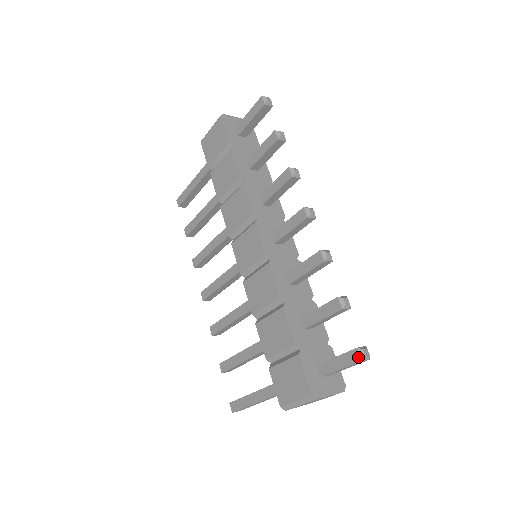
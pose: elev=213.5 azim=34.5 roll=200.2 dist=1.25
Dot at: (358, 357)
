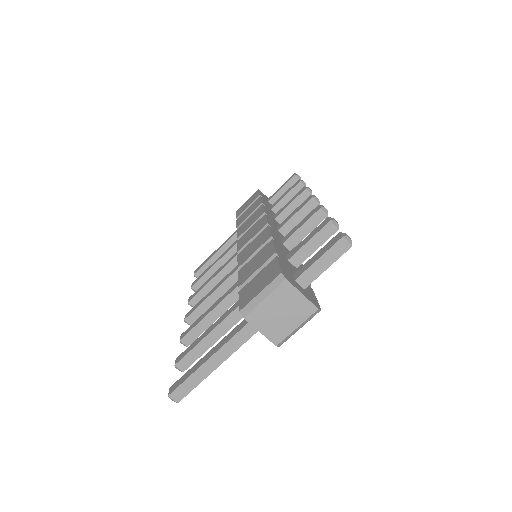
Dot at: (339, 236)
